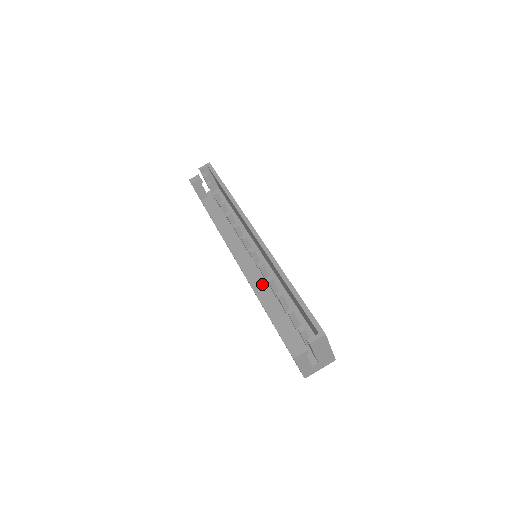
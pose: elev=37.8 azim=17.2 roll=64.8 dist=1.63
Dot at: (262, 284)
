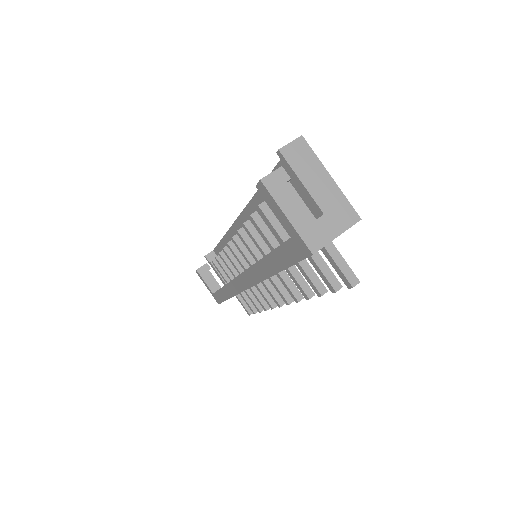
Dot at: occluded
